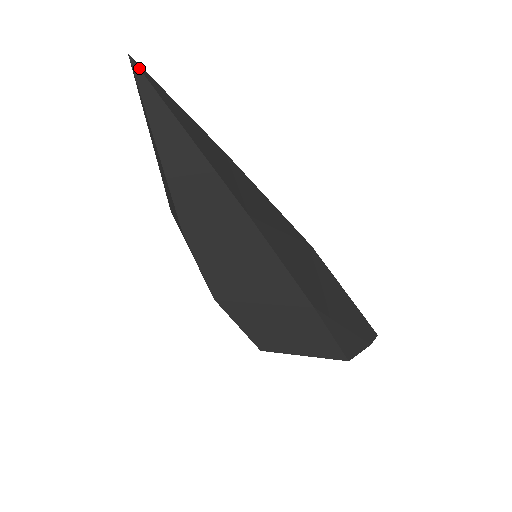
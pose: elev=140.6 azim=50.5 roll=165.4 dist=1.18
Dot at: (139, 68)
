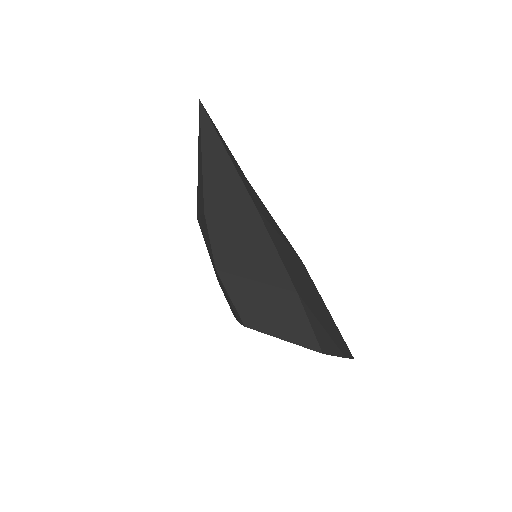
Dot at: (204, 108)
